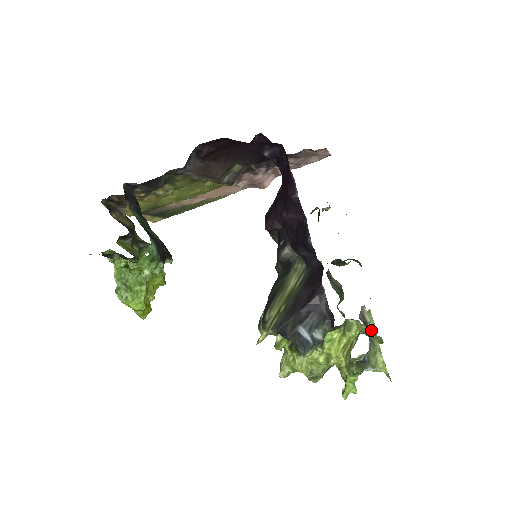
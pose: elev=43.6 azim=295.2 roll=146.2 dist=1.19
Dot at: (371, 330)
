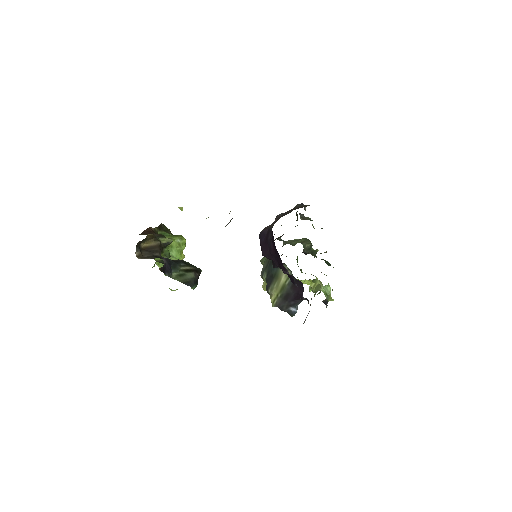
Dot at: (328, 288)
